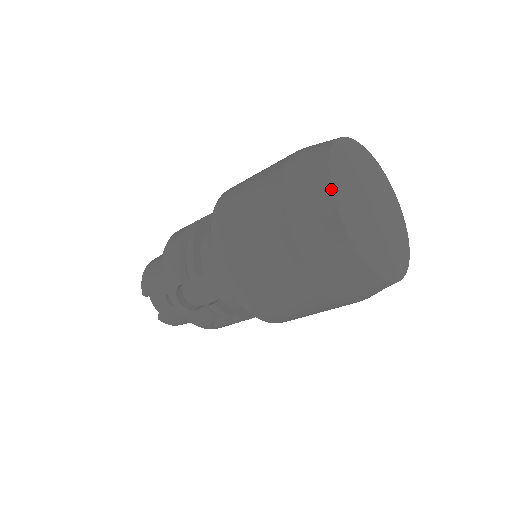
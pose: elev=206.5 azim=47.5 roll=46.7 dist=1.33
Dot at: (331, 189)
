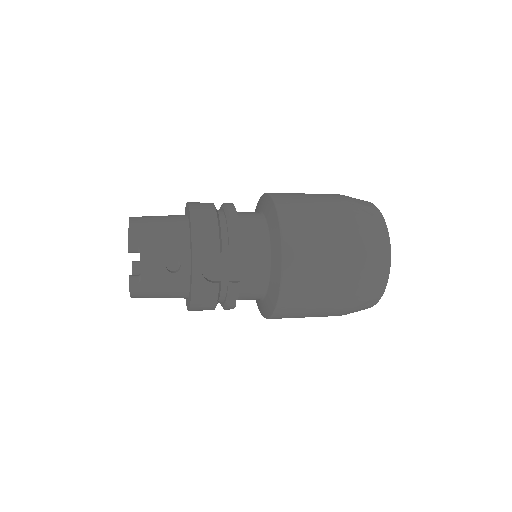
Dot at: occluded
